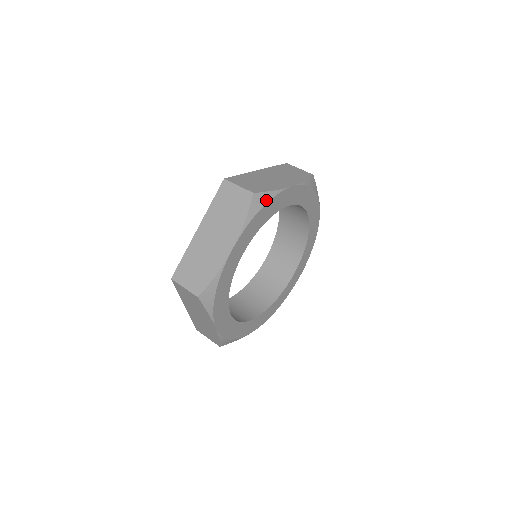
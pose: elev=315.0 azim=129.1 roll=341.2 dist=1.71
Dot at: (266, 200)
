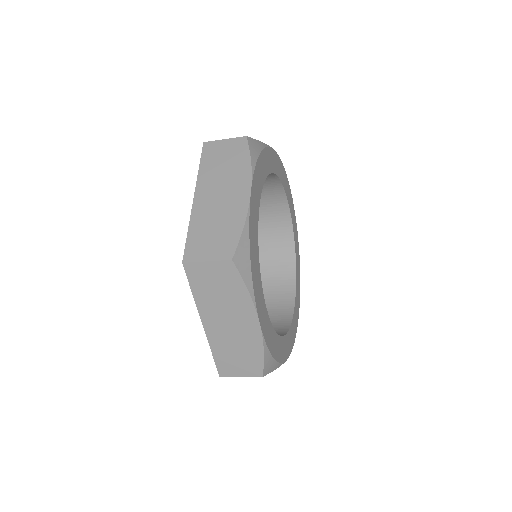
Dot at: (286, 175)
